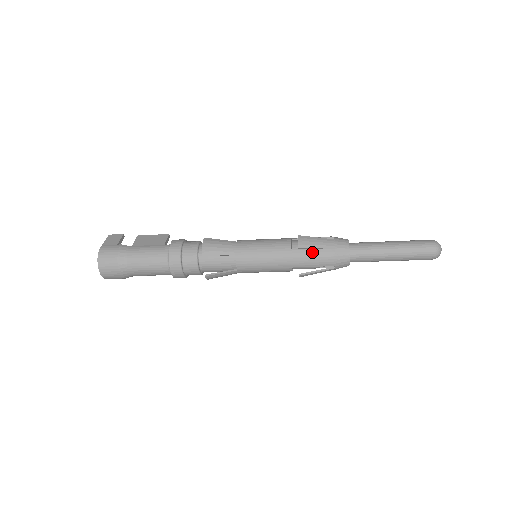
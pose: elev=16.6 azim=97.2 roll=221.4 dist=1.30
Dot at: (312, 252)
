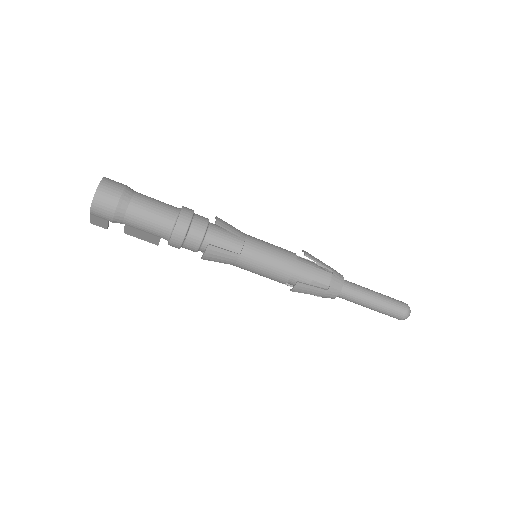
Dot at: (313, 266)
